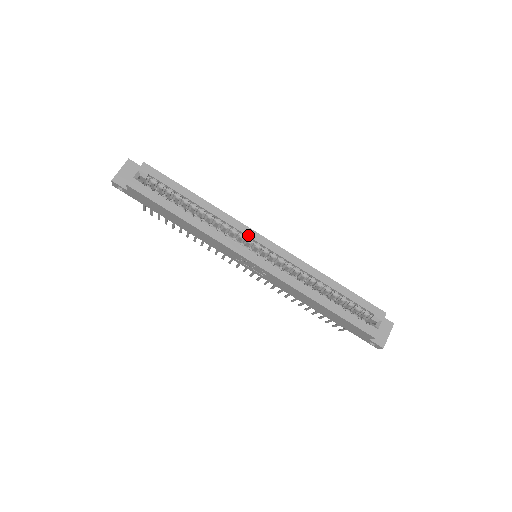
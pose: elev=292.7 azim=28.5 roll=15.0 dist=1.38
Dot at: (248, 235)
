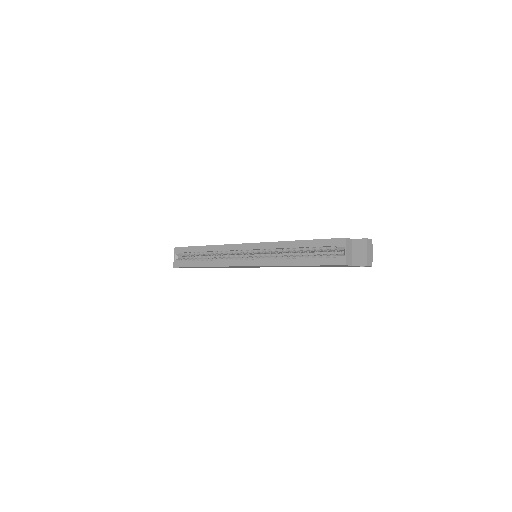
Dot at: (236, 250)
